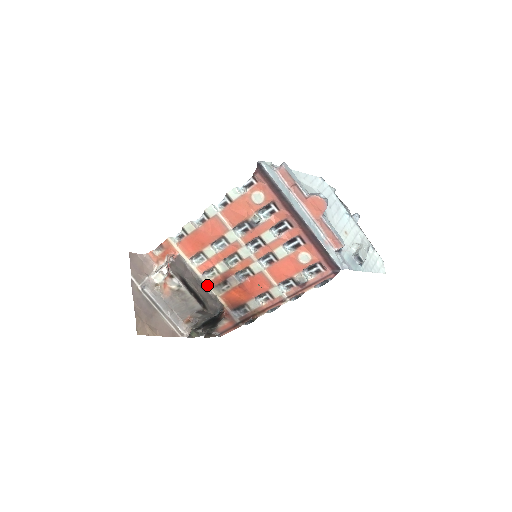
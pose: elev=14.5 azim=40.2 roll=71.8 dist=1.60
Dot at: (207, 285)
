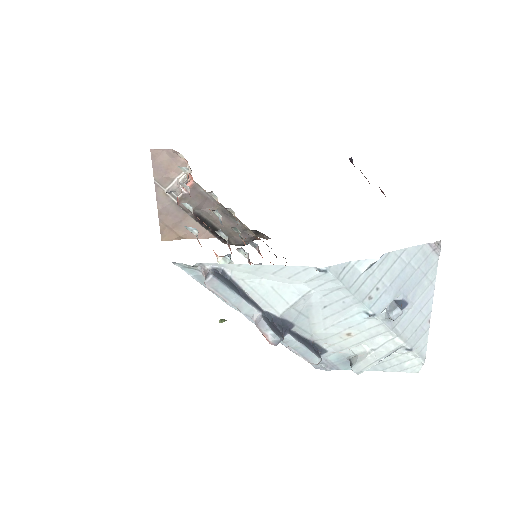
Dot at: occluded
